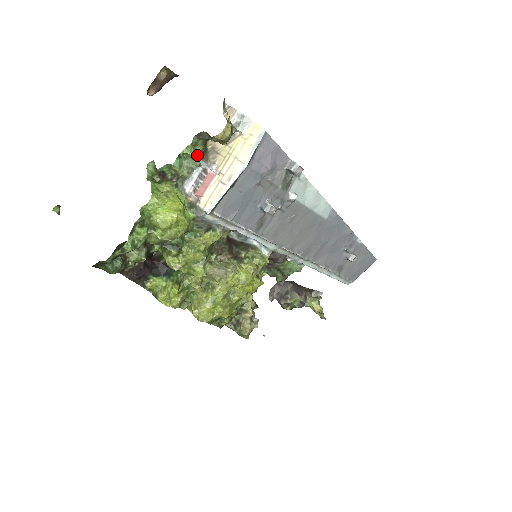
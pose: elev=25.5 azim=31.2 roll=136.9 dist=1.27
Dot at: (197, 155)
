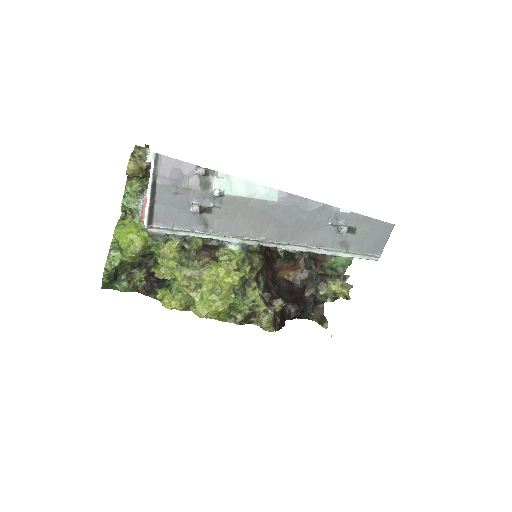
Dot at: (134, 191)
